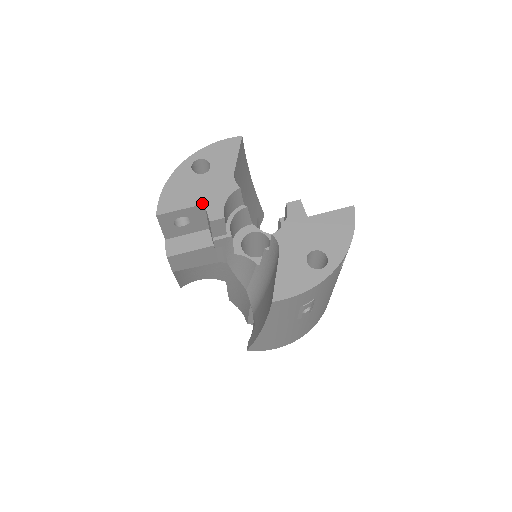
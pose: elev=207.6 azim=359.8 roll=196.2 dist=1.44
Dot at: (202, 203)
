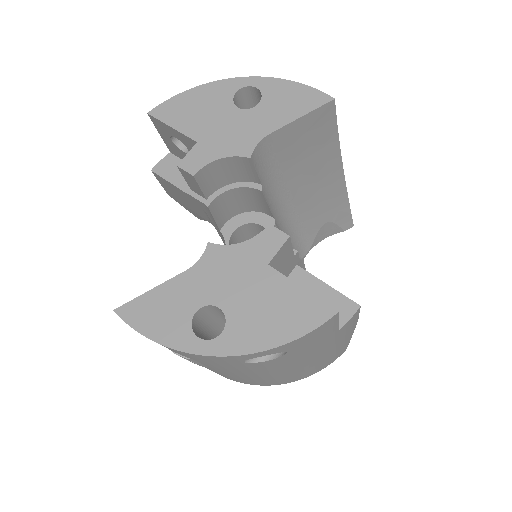
Dot at: (196, 139)
